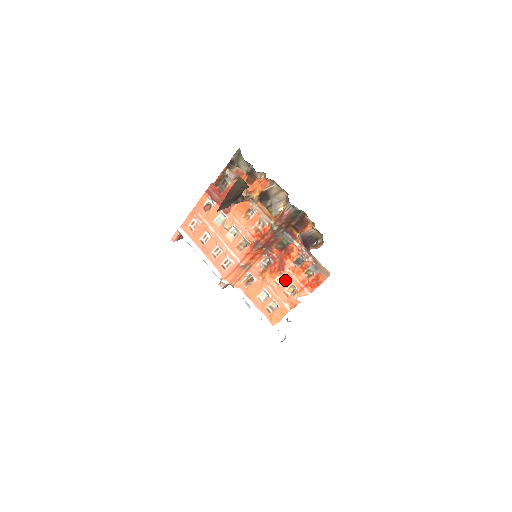
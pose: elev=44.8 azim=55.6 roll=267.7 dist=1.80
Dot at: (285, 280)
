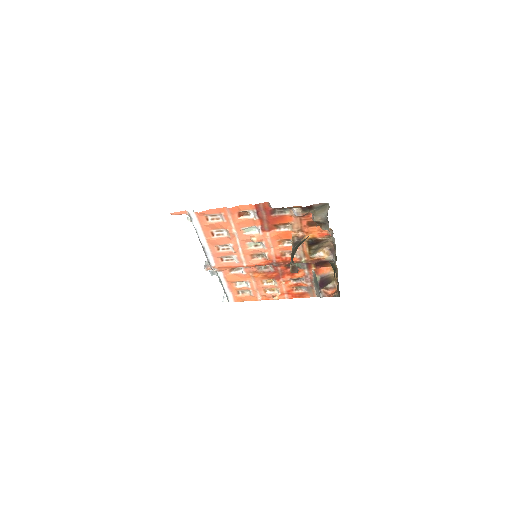
Dot at: (273, 284)
